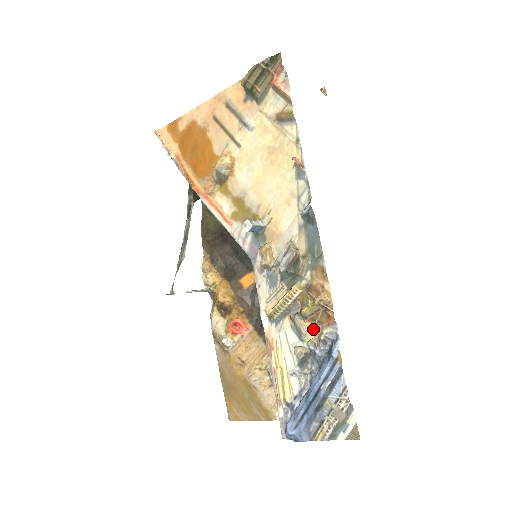
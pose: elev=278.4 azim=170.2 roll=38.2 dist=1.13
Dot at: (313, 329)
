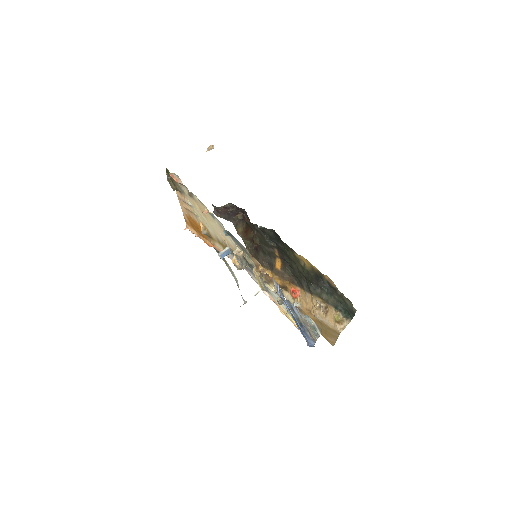
Dot at: (273, 286)
